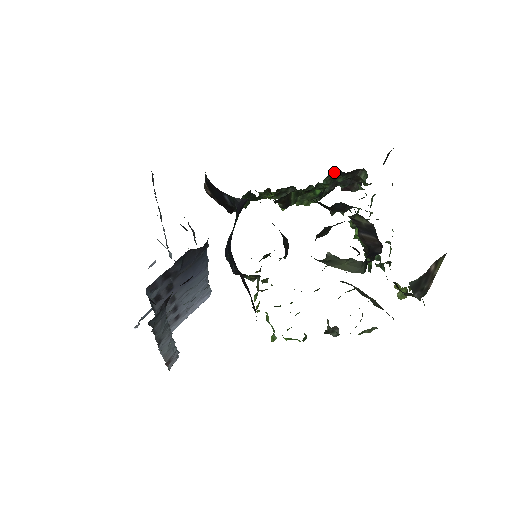
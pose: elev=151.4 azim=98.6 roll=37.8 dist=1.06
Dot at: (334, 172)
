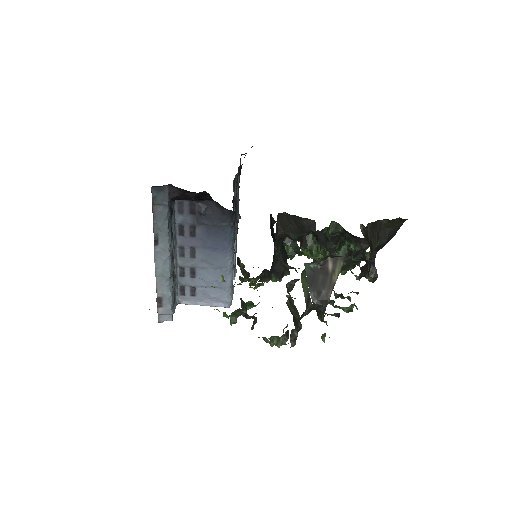
Dot at: (347, 235)
